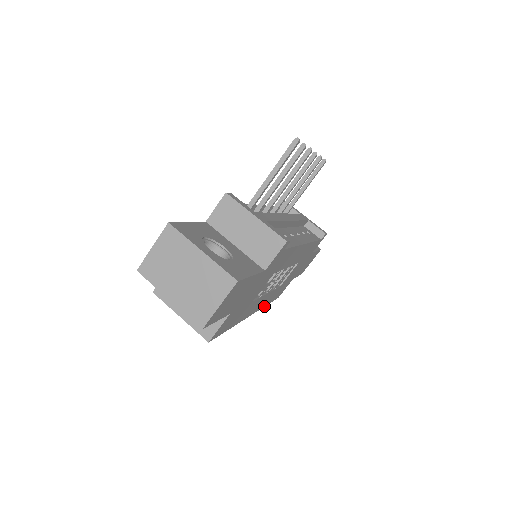
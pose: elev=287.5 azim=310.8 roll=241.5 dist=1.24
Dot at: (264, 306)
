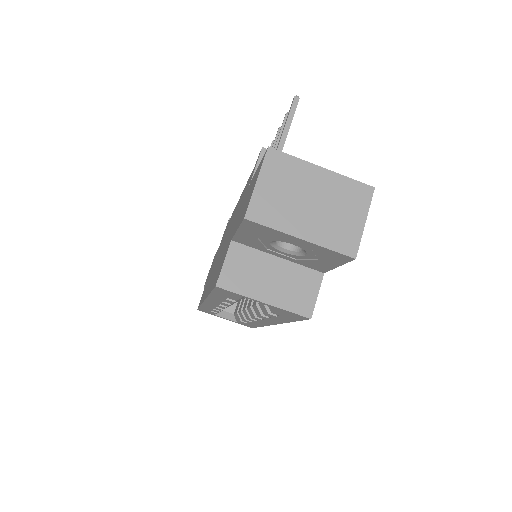
Dot at: (263, 326)
